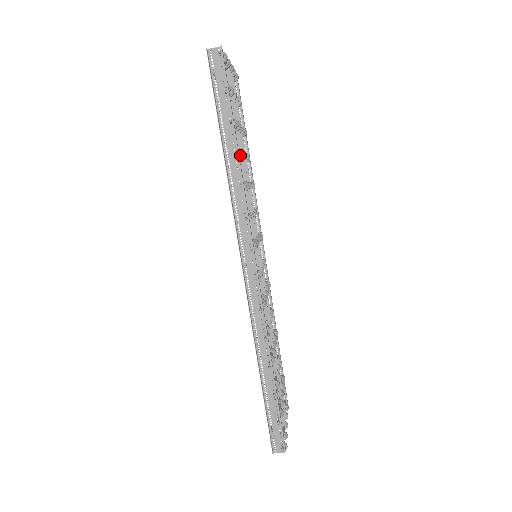
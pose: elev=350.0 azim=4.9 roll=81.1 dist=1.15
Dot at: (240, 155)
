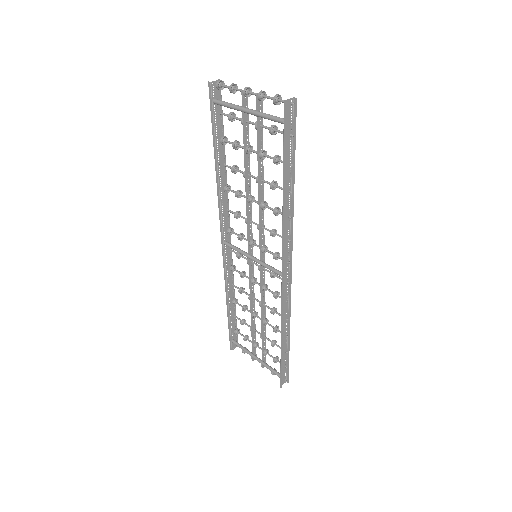
Dot at: (291, 191)
